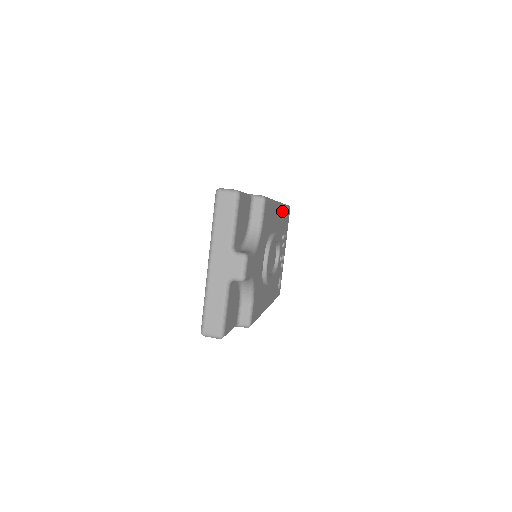
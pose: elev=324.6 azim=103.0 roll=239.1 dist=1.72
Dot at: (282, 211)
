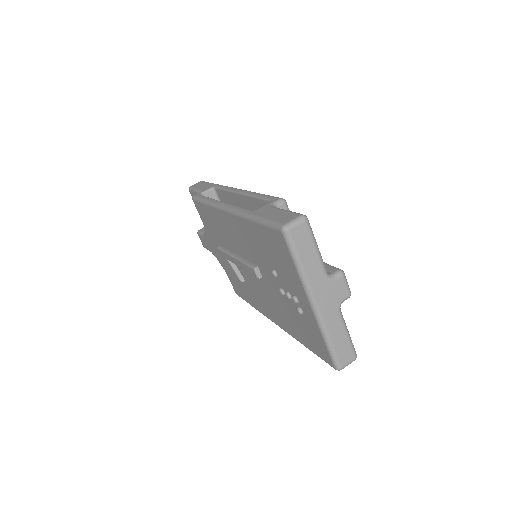
Dot at: occluded
